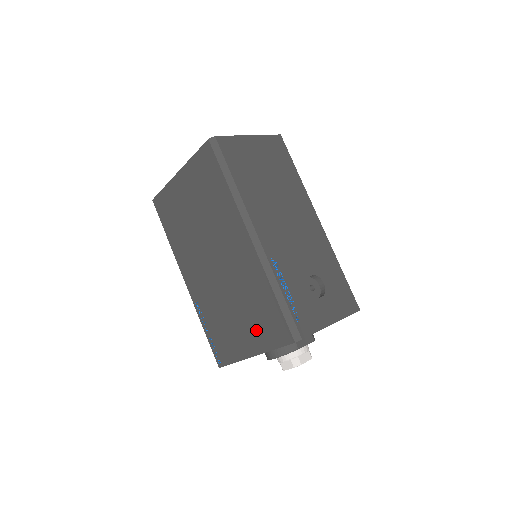
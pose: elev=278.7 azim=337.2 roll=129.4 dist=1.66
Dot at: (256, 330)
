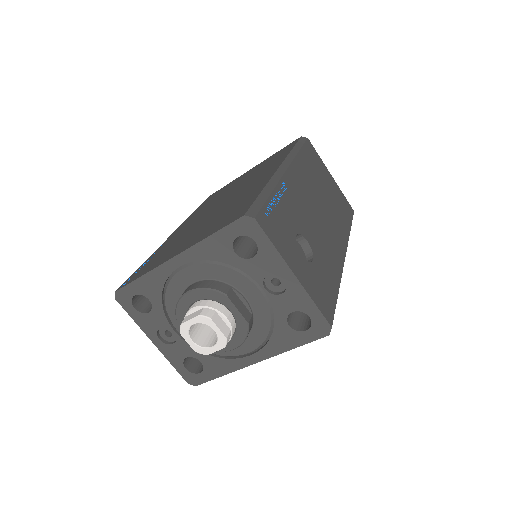
Dot at: (207, 230)
